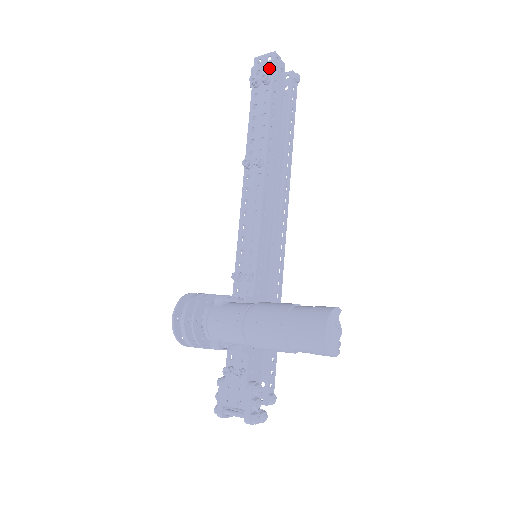
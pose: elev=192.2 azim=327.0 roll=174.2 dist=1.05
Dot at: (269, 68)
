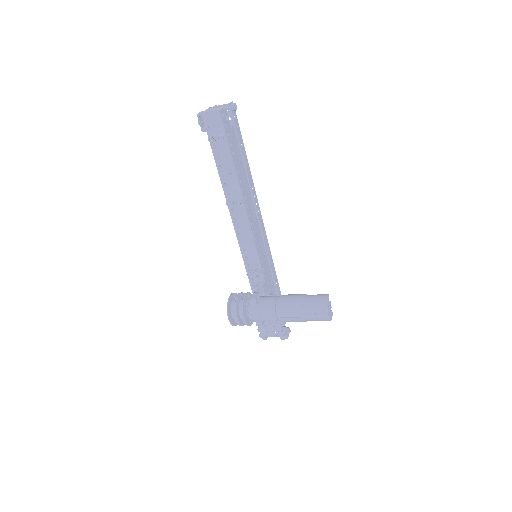
Dot at: occluded
